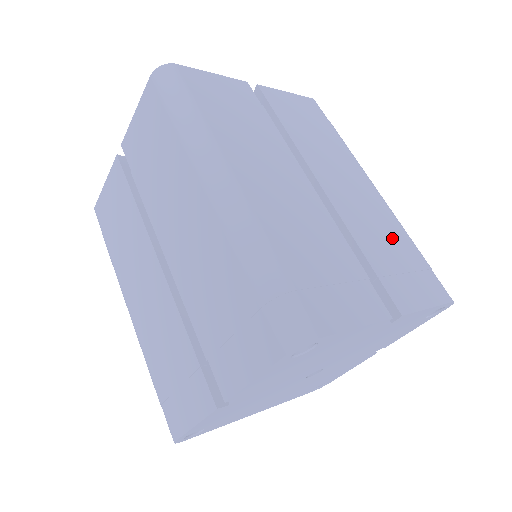
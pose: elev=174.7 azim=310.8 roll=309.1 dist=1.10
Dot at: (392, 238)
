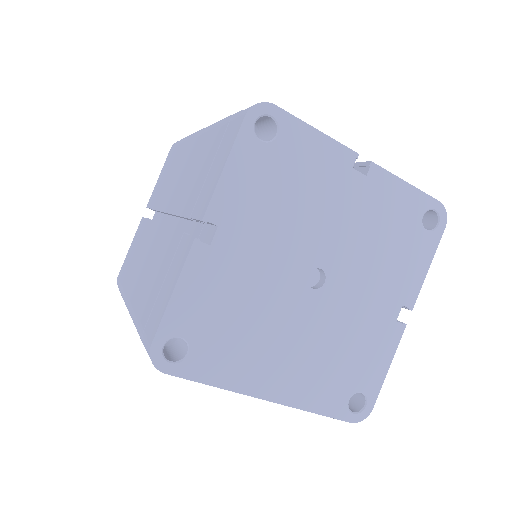
Dot at: occluded
